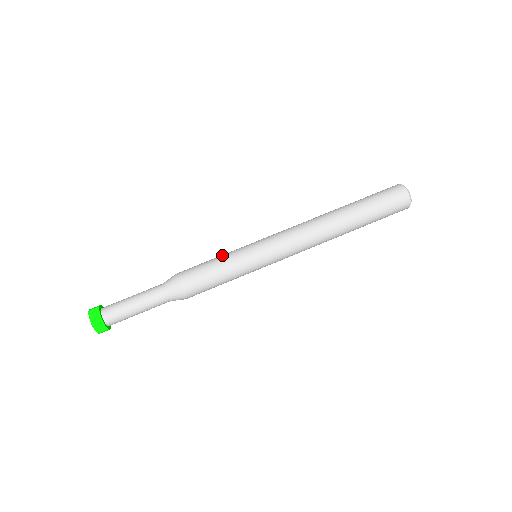
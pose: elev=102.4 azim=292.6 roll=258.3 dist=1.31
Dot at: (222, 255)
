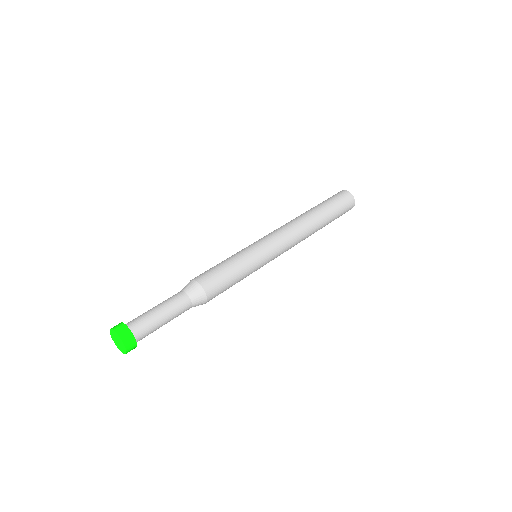
Dot at: occluded
